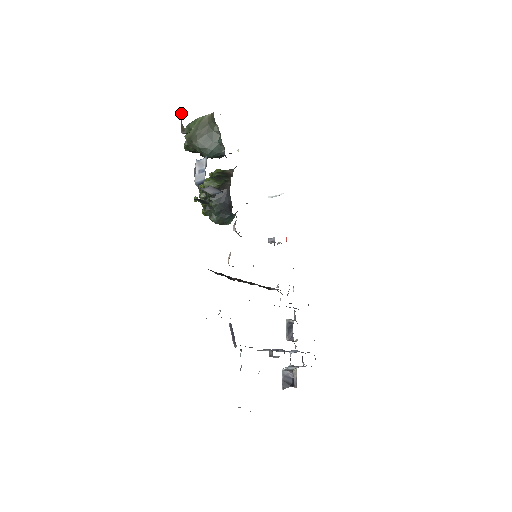
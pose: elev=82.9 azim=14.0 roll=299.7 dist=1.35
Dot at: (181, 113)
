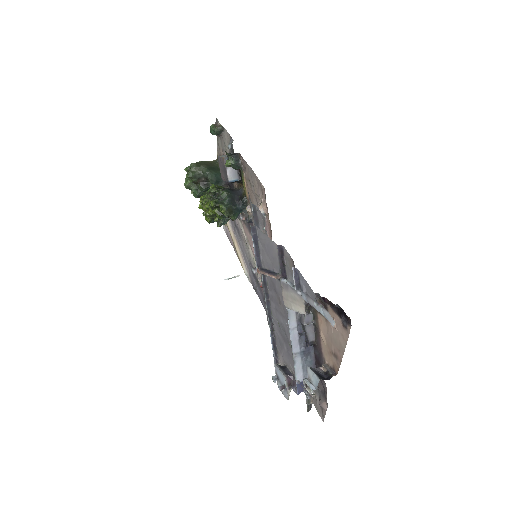
Dot at: (214, 124)
